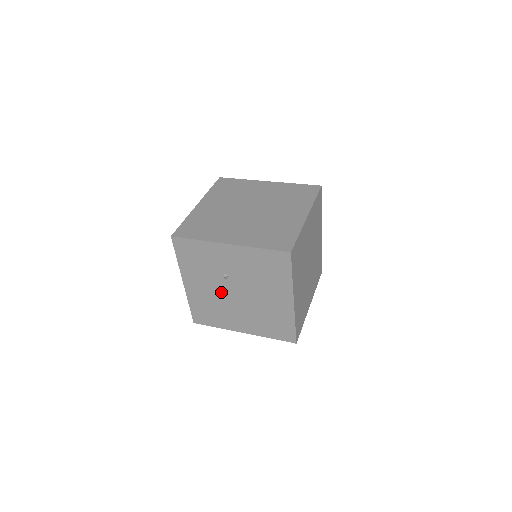
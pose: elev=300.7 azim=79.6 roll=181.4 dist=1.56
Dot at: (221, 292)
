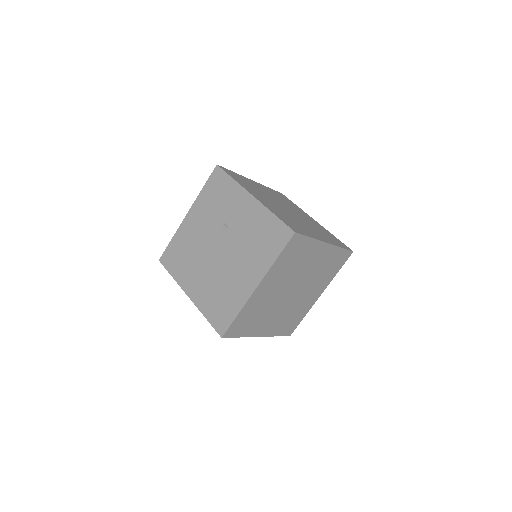
Dot at: (207, 241)
